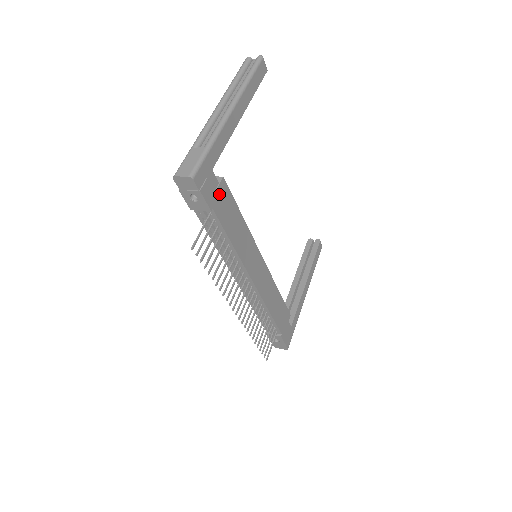
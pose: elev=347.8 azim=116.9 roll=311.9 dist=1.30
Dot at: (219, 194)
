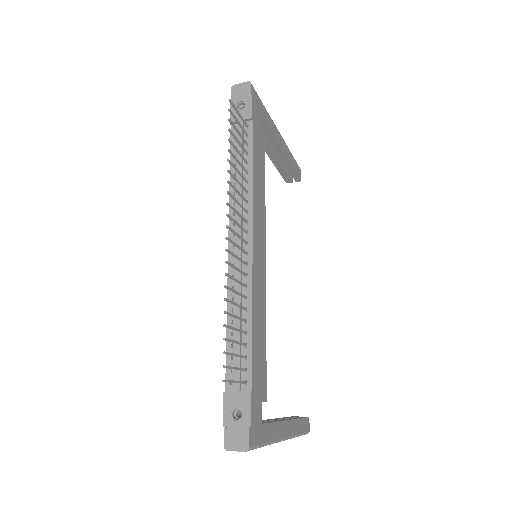
Dot at: (259, 129)
